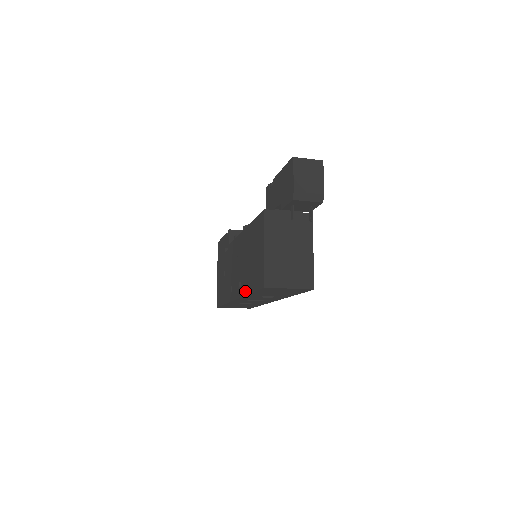
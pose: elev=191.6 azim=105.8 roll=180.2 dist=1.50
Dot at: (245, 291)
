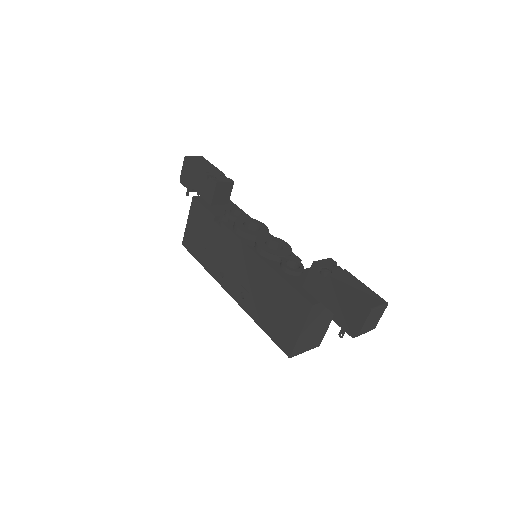
Dot at: (252, 316)
